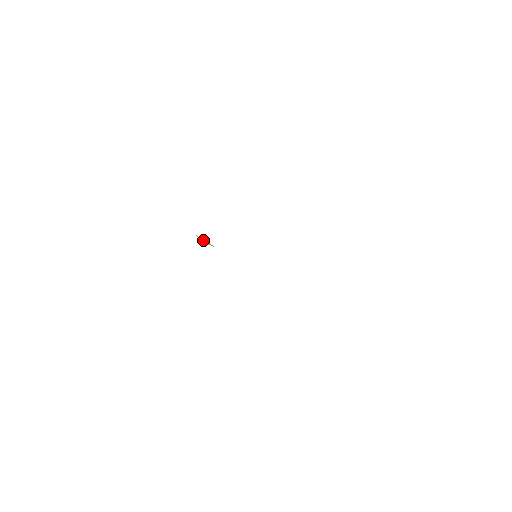
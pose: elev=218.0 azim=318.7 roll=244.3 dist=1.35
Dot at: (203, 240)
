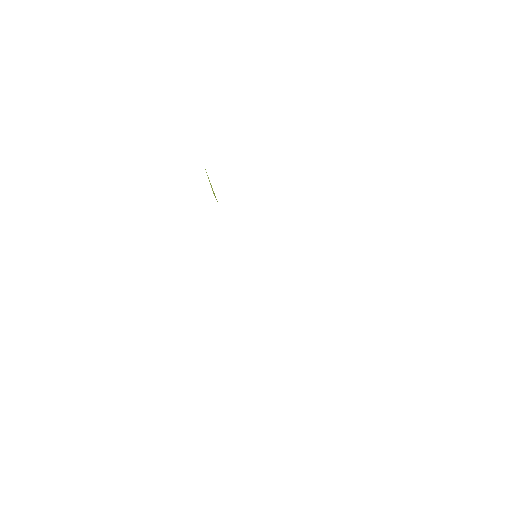
Dot at: (211, 185)
